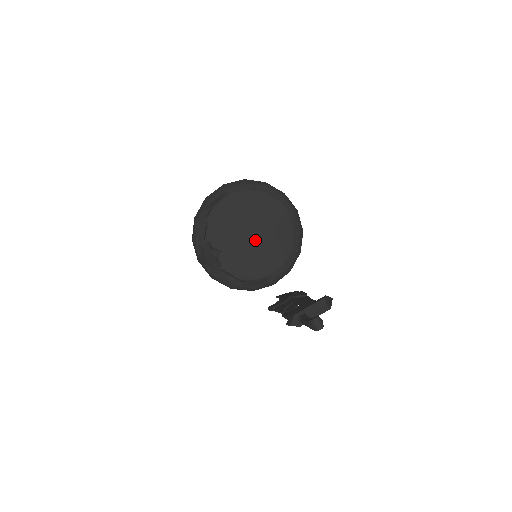
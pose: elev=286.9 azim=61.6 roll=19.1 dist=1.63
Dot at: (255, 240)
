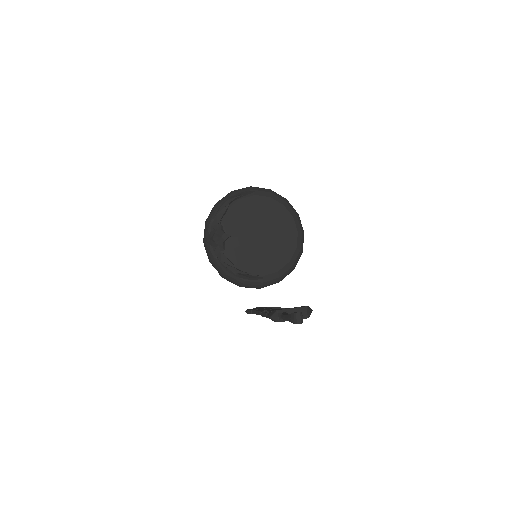
Dot at: (261, 241)
